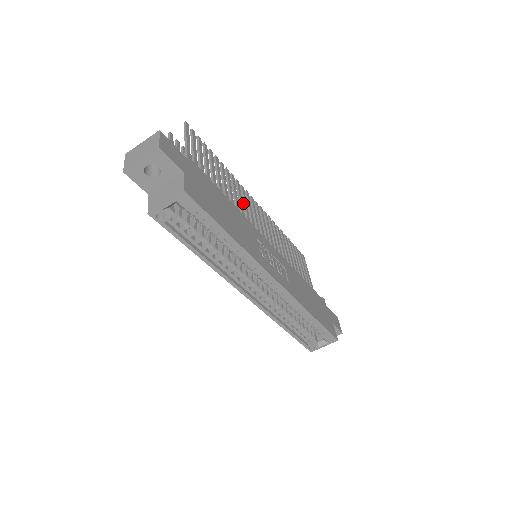
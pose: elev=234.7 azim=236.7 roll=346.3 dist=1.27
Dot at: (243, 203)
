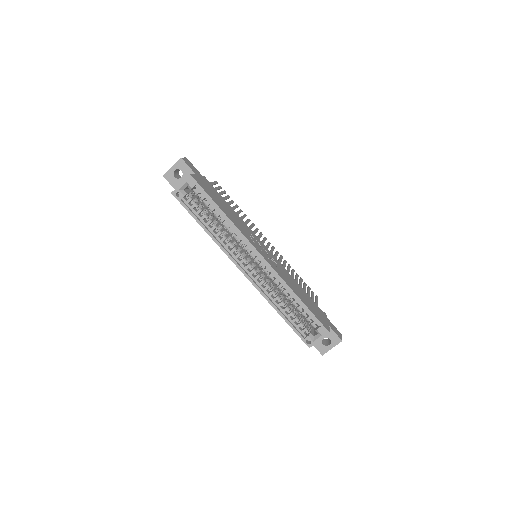
Dot at: (253, 231)
